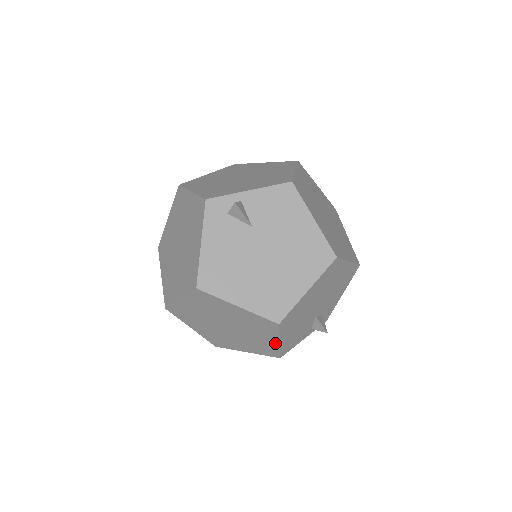
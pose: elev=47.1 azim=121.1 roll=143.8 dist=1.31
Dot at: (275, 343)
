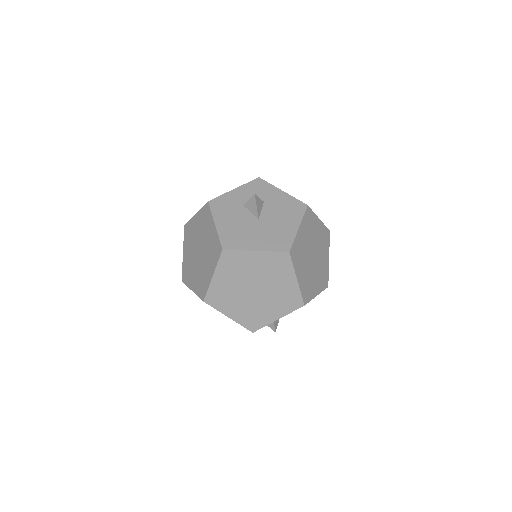
Dot at: occluded
